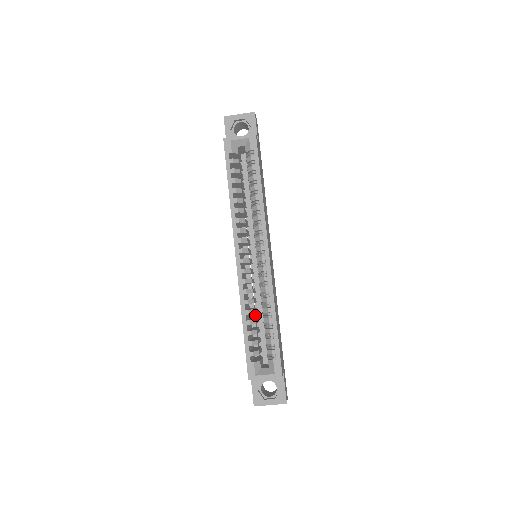
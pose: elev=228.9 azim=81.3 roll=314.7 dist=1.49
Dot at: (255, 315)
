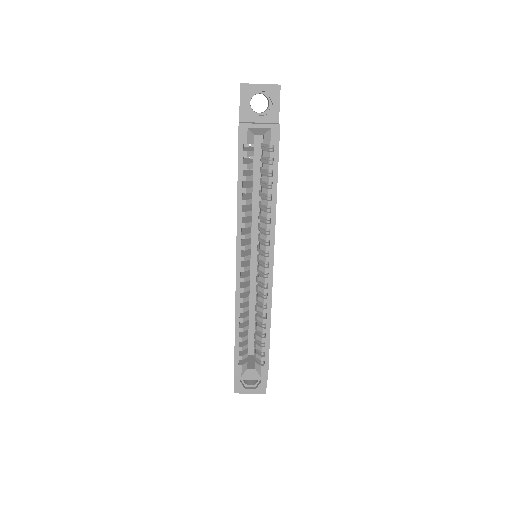
Dot at: occluded
